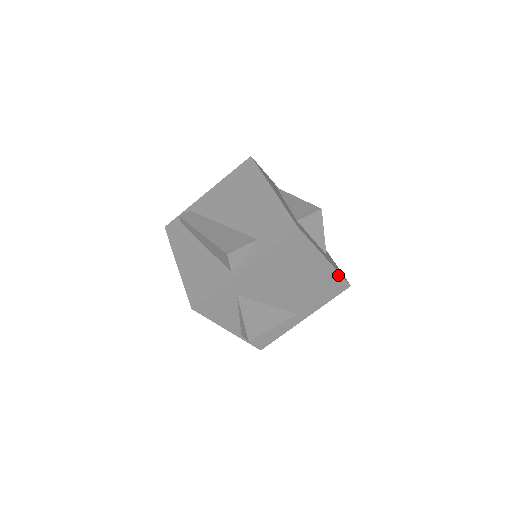
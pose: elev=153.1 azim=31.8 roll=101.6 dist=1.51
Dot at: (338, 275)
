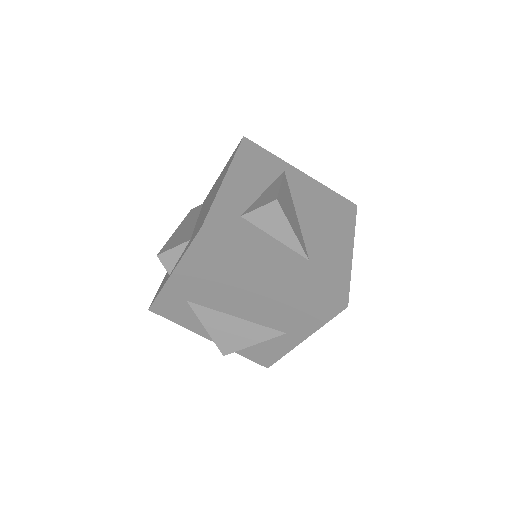
Dot at: (313, 290)
